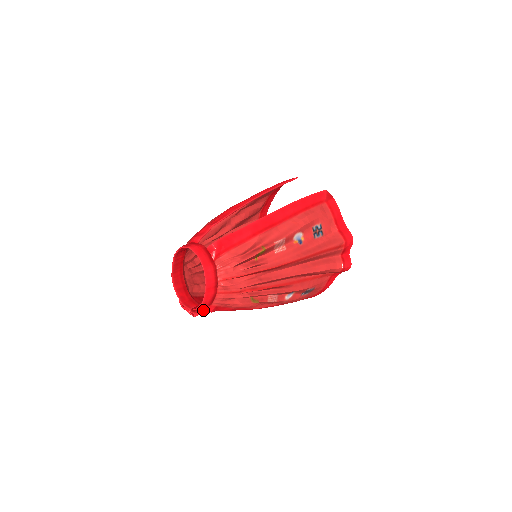
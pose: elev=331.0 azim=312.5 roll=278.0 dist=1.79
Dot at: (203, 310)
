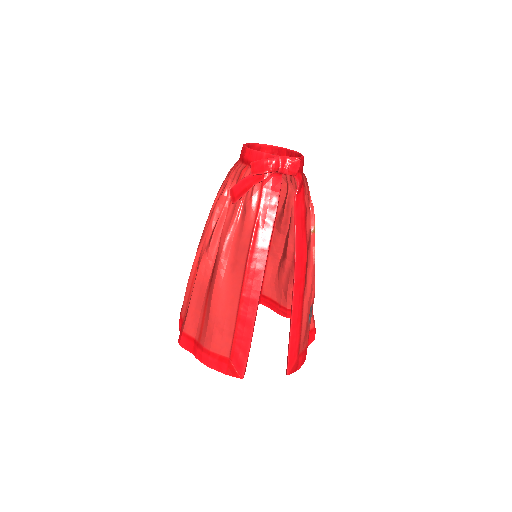
Dot at: (296, 173)
